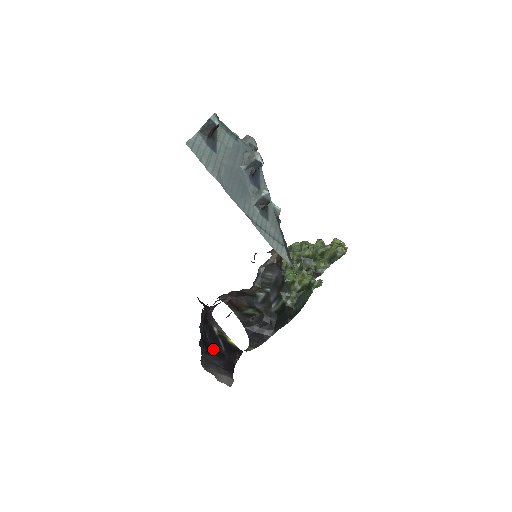
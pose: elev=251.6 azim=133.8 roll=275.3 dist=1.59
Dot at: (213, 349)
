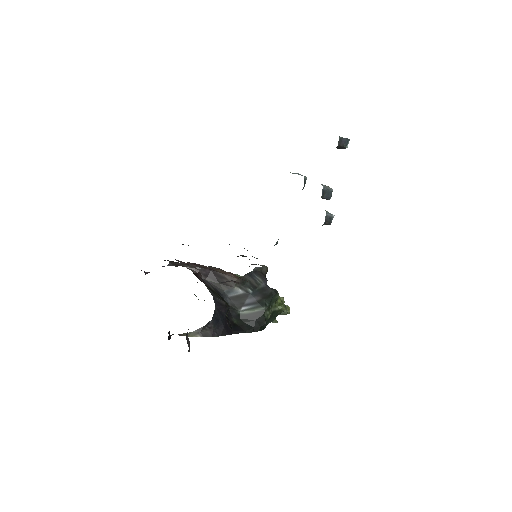
Dot at: occluded
